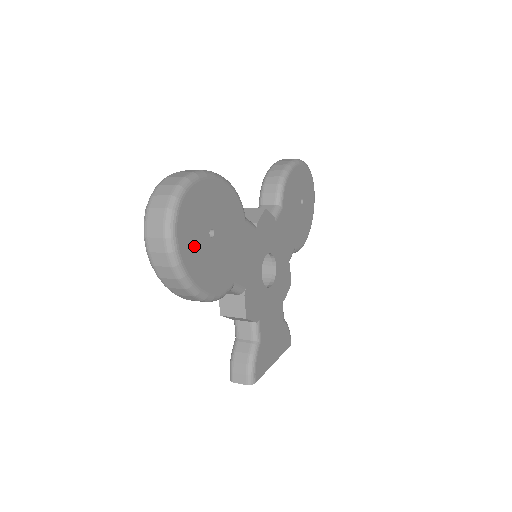
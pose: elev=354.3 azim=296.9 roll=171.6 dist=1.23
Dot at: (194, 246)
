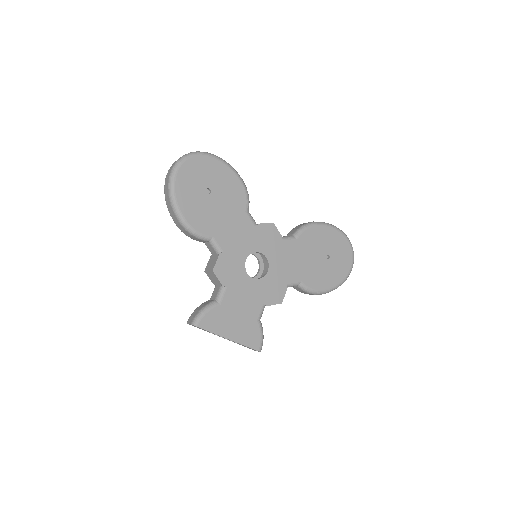
Dot at: (189, 185)
